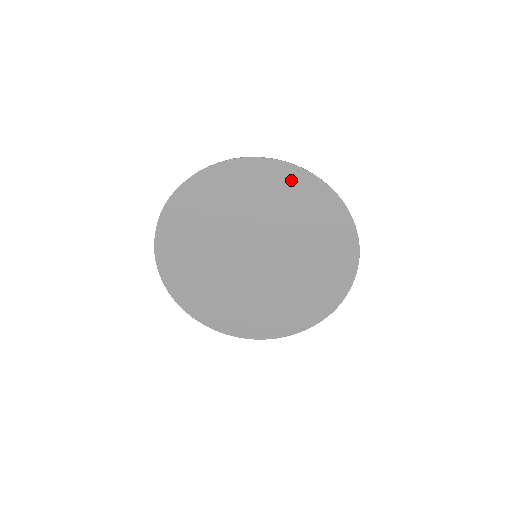
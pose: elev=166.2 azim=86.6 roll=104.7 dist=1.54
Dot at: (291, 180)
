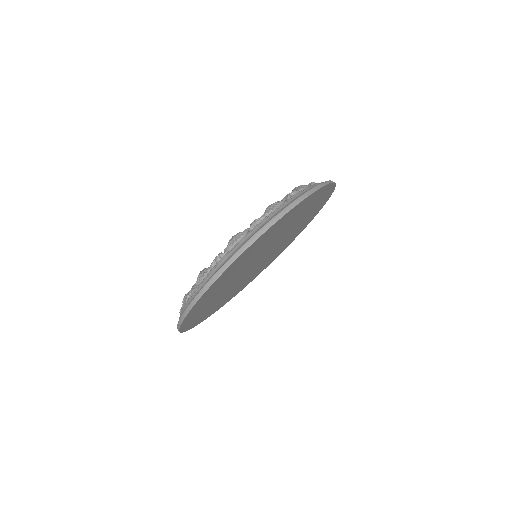
Dot at: (305, 203)
